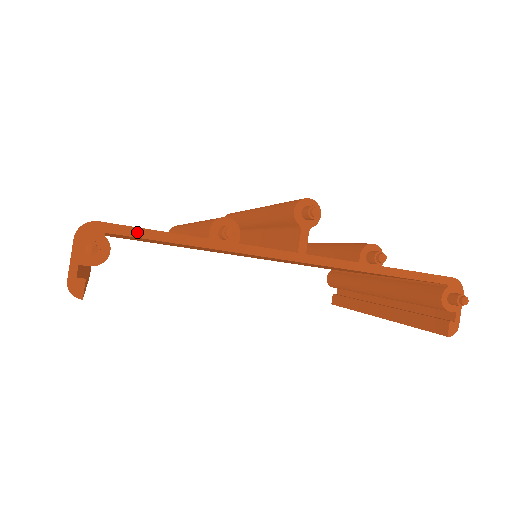
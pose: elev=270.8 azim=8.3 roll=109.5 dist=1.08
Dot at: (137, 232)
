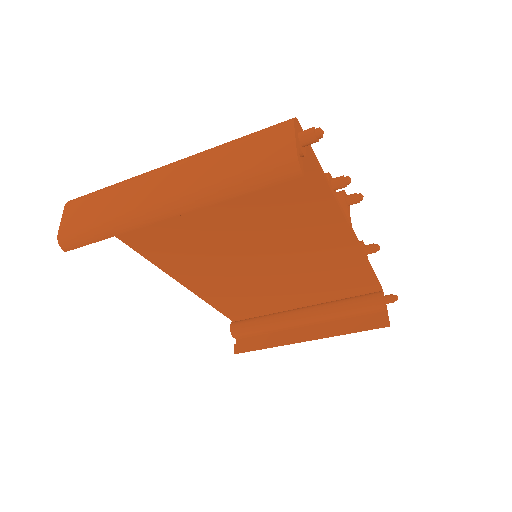
Dot at: (311, 148)
